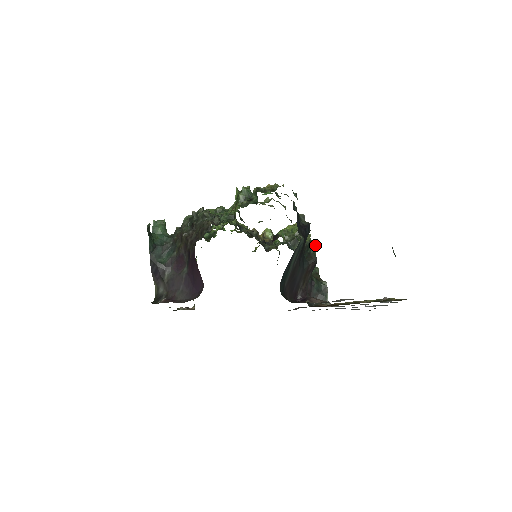
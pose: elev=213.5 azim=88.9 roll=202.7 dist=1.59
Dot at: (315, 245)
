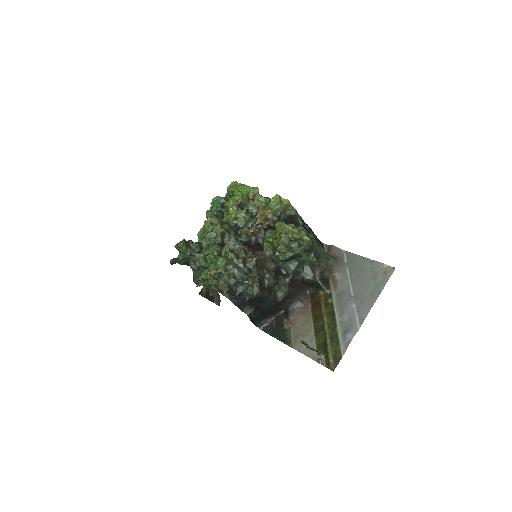
Dot at: (302, 249)
